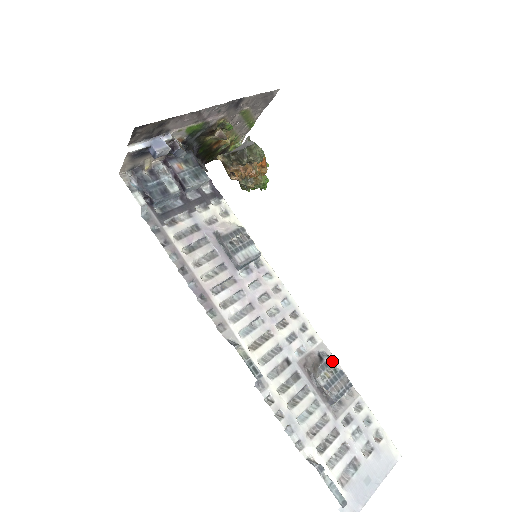
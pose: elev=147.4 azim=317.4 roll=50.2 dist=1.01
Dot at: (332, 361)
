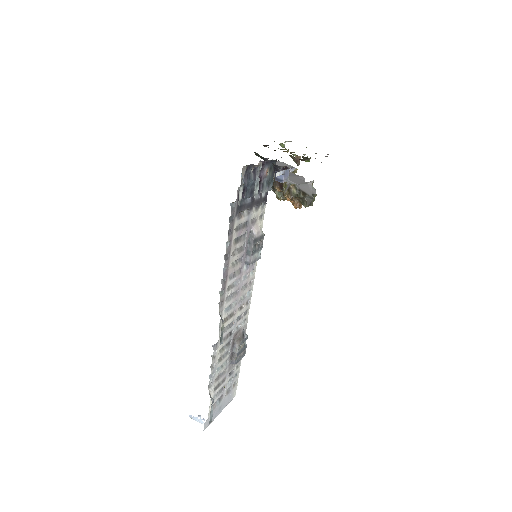
Dot at: occluded
